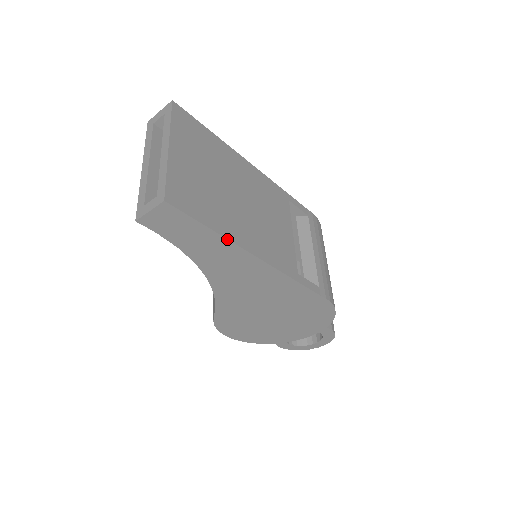
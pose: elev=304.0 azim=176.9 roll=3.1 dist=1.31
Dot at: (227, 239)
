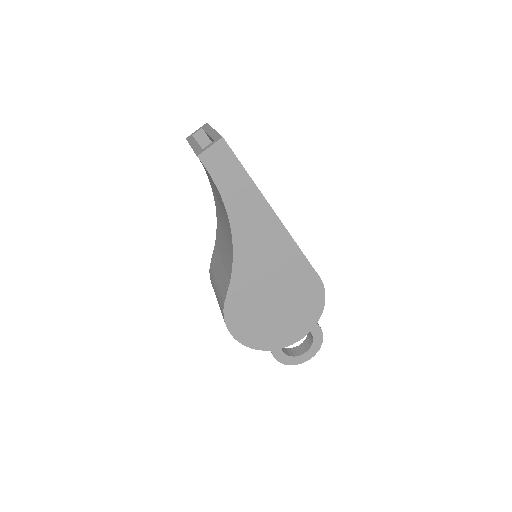
Dot at: (256, 186)
